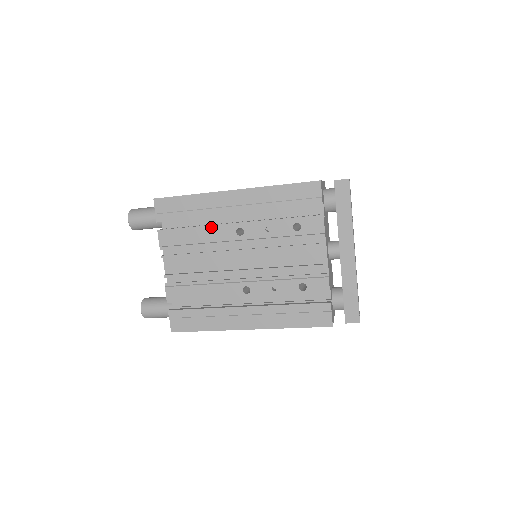
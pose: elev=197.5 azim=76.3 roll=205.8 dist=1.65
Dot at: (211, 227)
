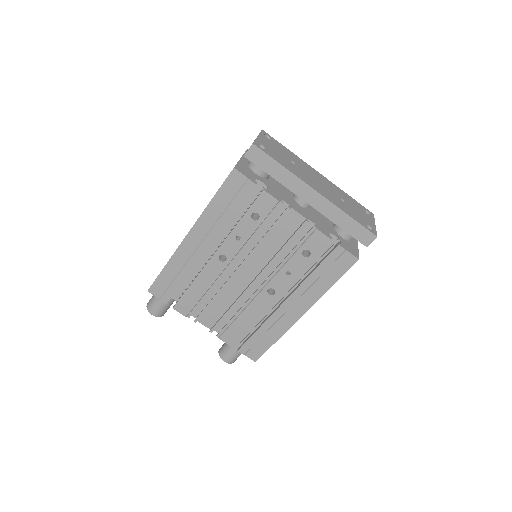
Dot at: (201, 274)
